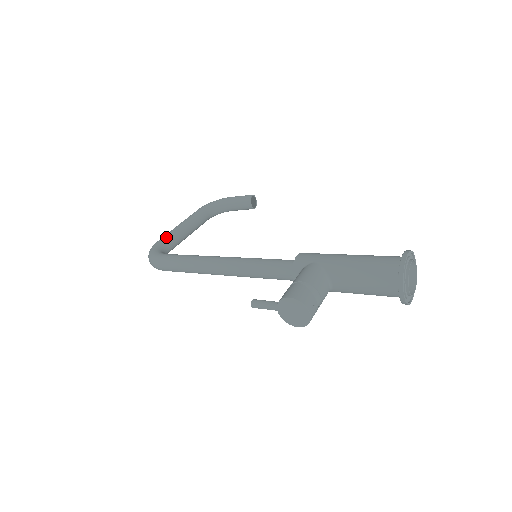
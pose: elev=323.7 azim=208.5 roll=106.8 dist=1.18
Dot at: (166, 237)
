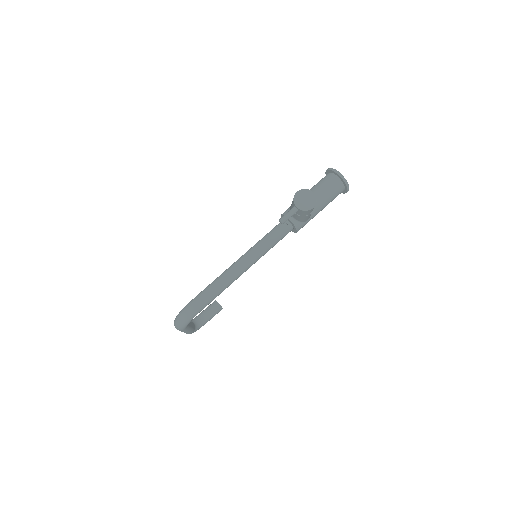
Dot at: occluded
